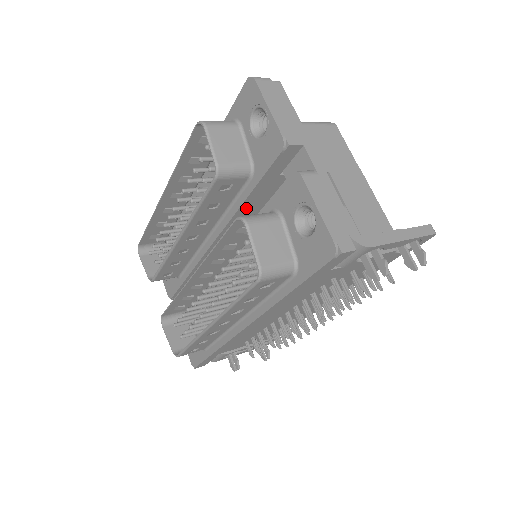
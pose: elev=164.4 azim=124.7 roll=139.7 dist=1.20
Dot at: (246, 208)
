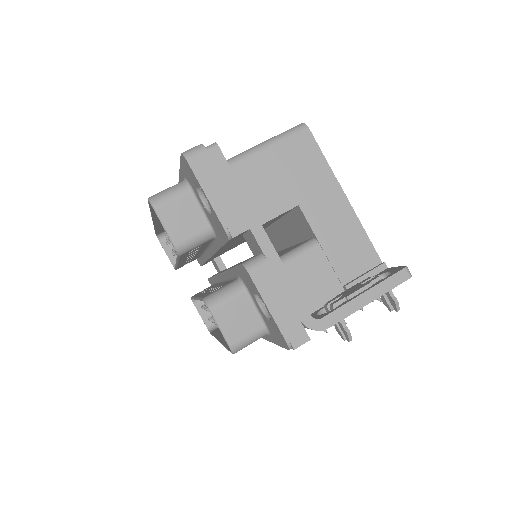
Dot at: occluded
